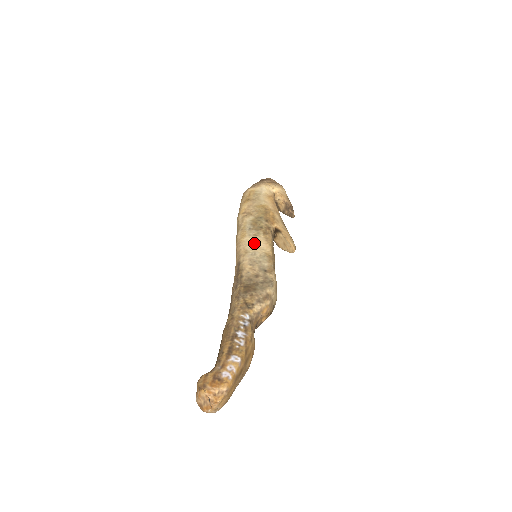
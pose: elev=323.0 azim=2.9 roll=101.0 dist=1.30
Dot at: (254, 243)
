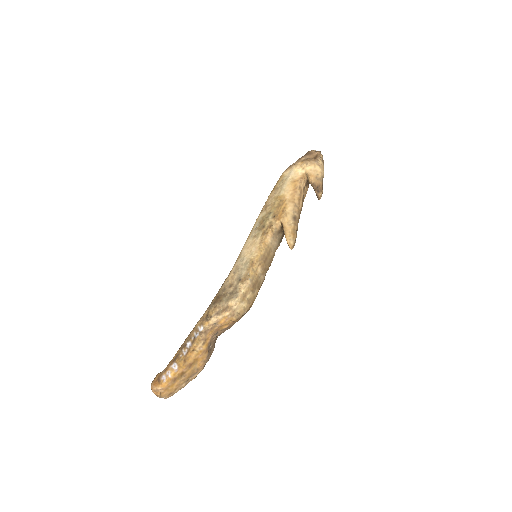
Dot at: (249, 246)
